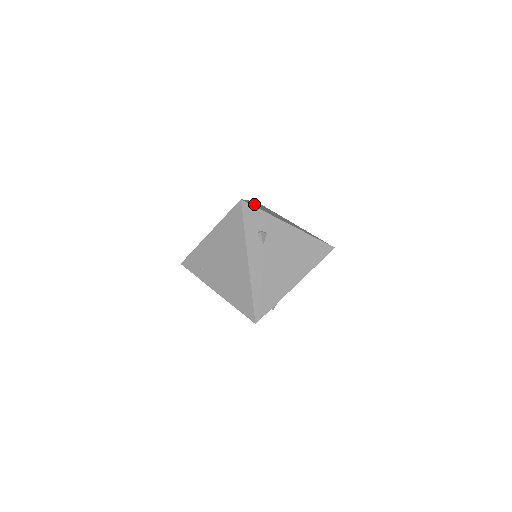
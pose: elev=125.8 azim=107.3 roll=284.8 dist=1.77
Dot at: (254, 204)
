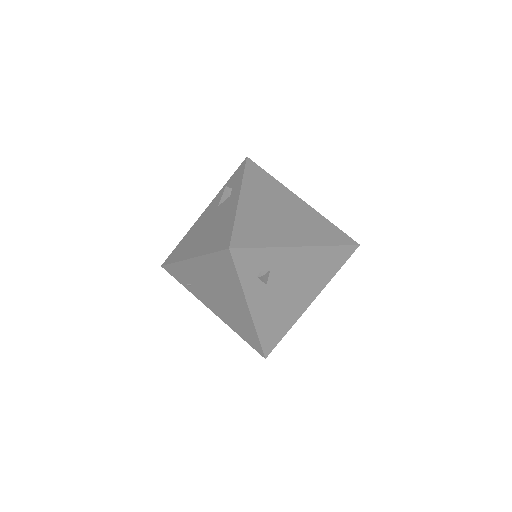
Dot at: (247, 219)
